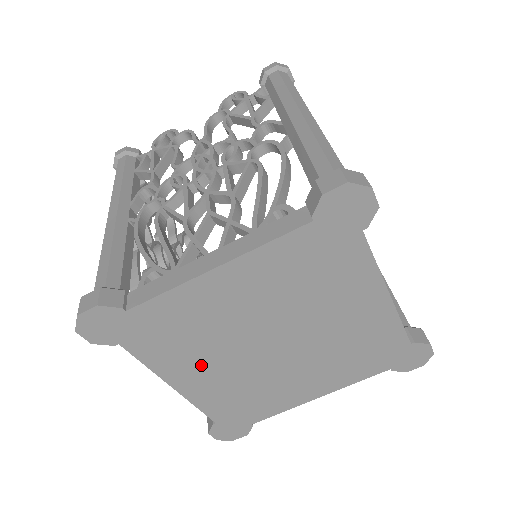
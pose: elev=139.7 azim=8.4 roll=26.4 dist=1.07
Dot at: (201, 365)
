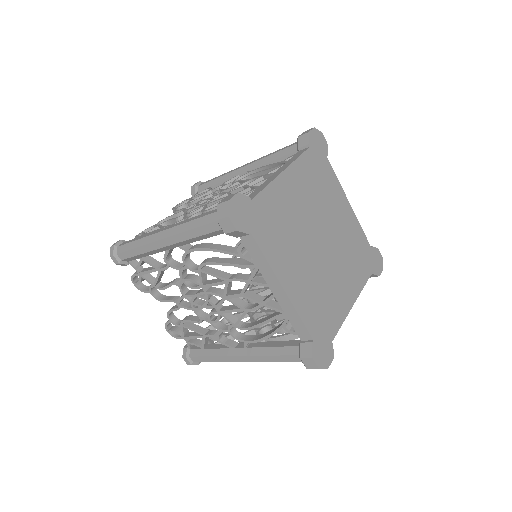
Dot at: (293, 261)
